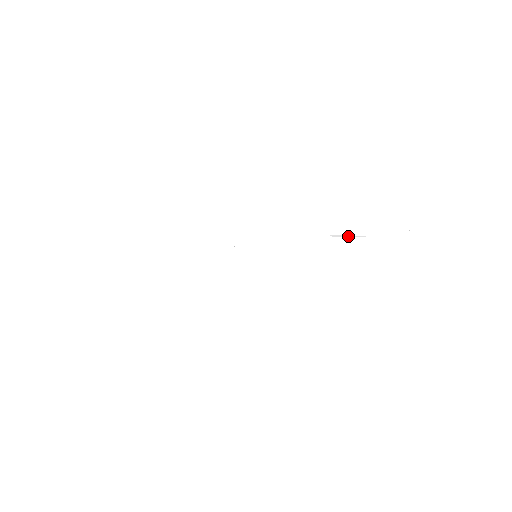
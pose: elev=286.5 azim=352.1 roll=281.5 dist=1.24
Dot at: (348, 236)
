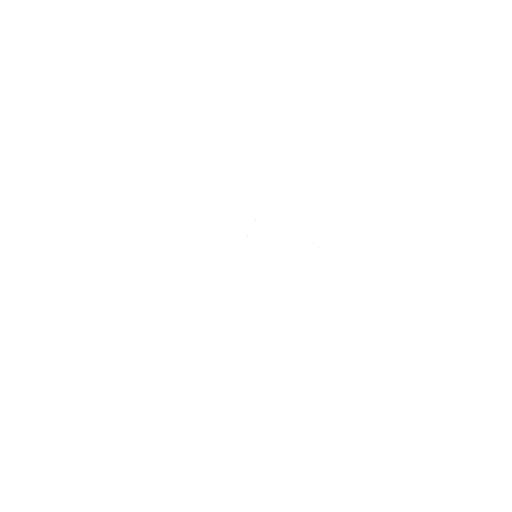
Dot at: occluded
